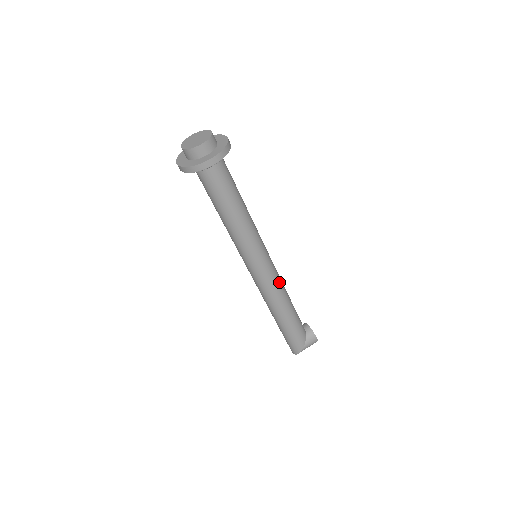
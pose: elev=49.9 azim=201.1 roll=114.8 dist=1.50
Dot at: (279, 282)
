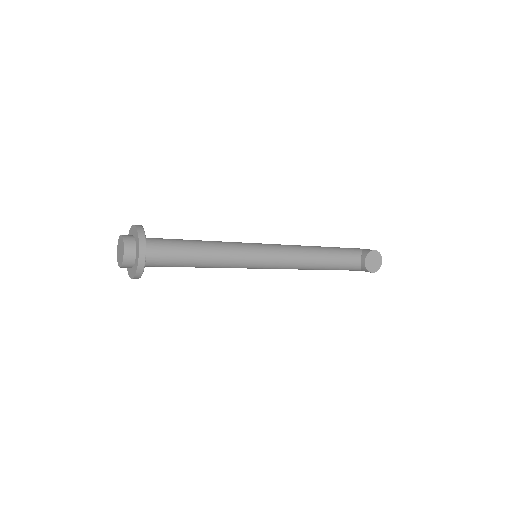
Dot at: (291, 267)
